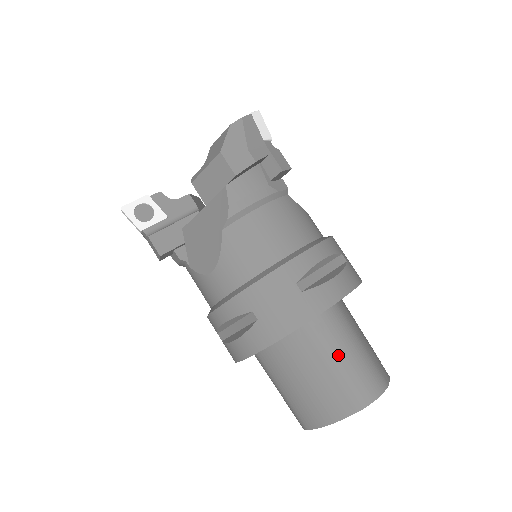
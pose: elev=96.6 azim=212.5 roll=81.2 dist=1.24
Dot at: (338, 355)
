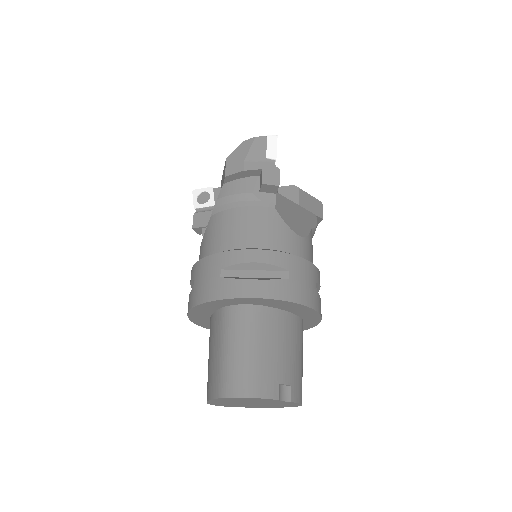
Dot at: (229, 344)
